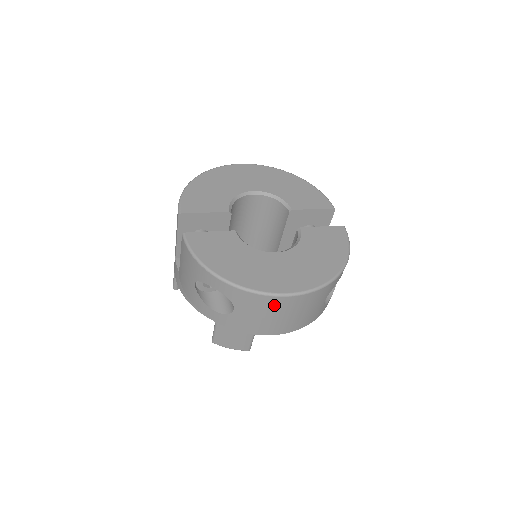
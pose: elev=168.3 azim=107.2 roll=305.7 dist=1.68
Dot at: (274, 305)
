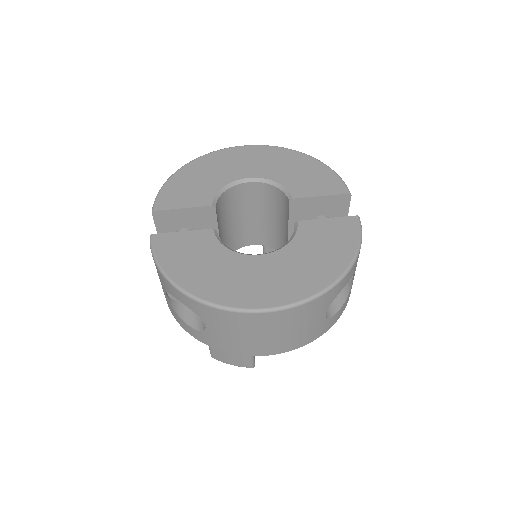
Dot at: (248, 323)
